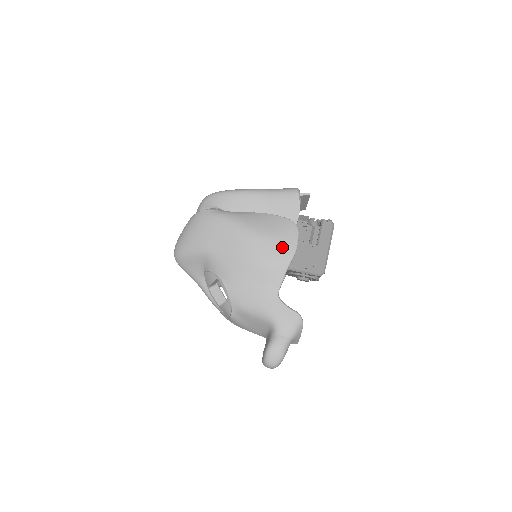
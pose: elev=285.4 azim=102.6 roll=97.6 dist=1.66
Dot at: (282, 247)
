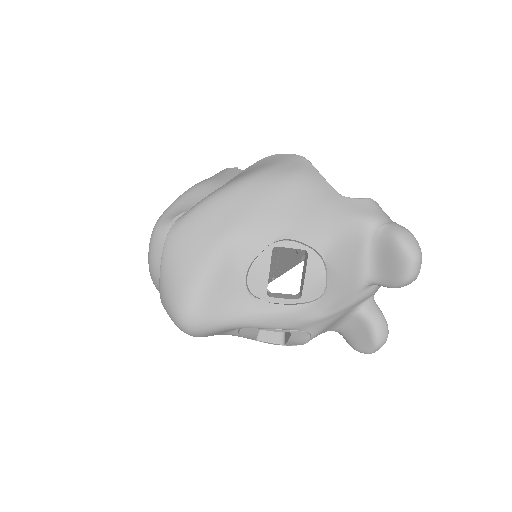
Dot at: (290, 161)
